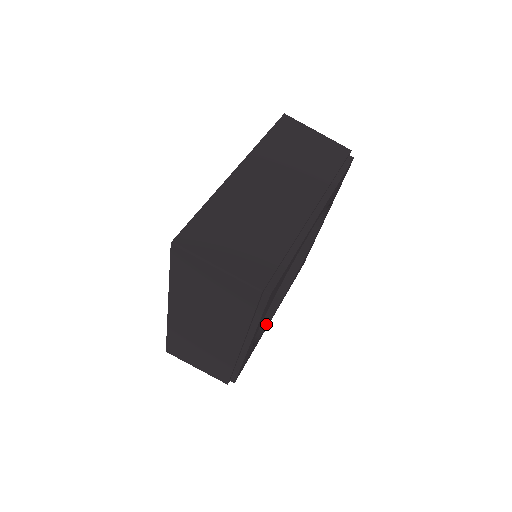
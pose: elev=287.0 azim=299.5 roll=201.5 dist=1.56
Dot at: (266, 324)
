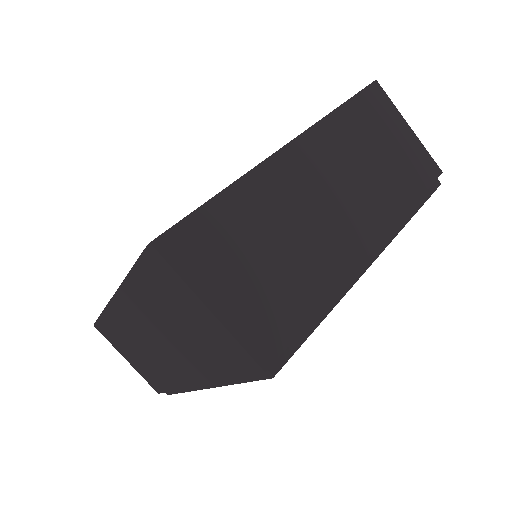
Dot at: occluded
